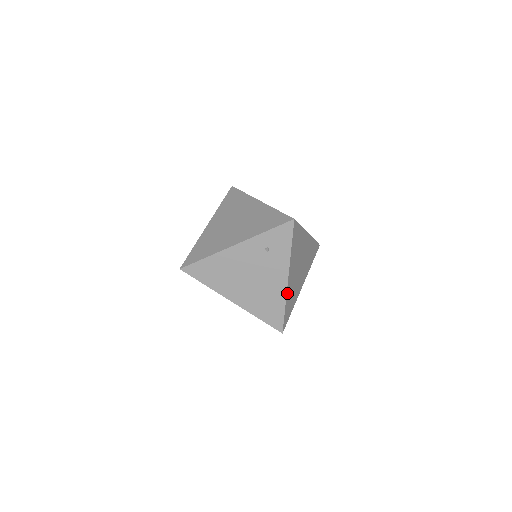
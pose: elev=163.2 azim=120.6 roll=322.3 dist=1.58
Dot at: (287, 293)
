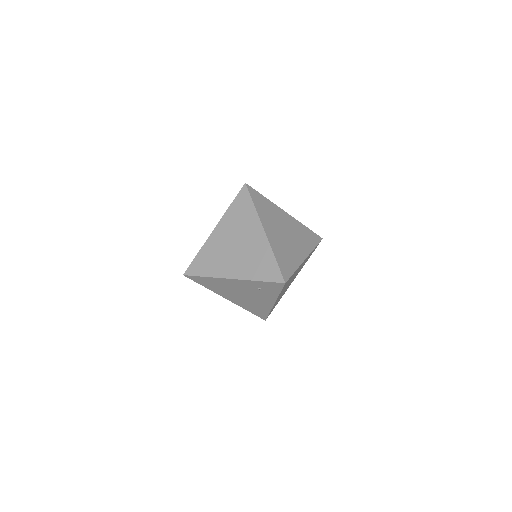
Dot at: occluded
